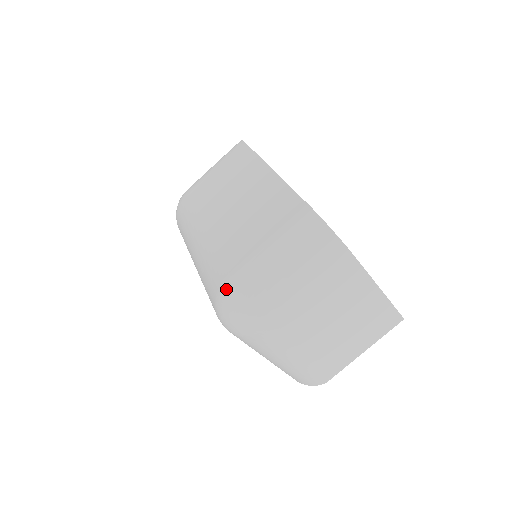
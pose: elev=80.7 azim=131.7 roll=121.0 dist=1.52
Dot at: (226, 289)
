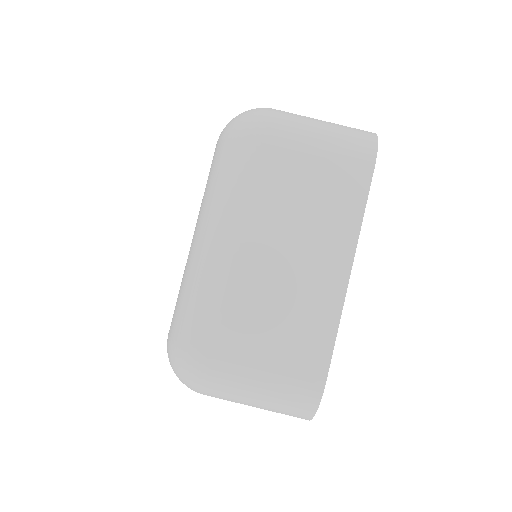
Dot at: (195, 360)
